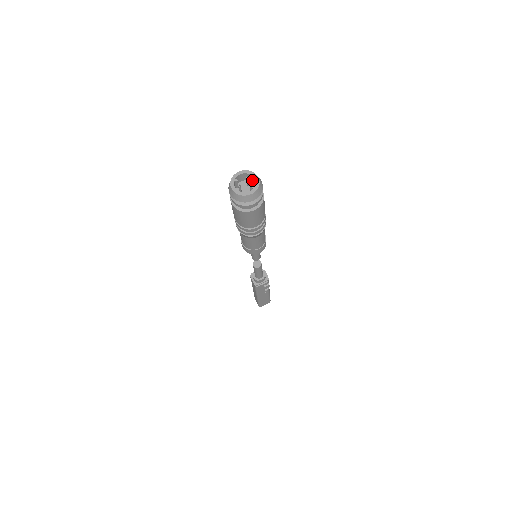
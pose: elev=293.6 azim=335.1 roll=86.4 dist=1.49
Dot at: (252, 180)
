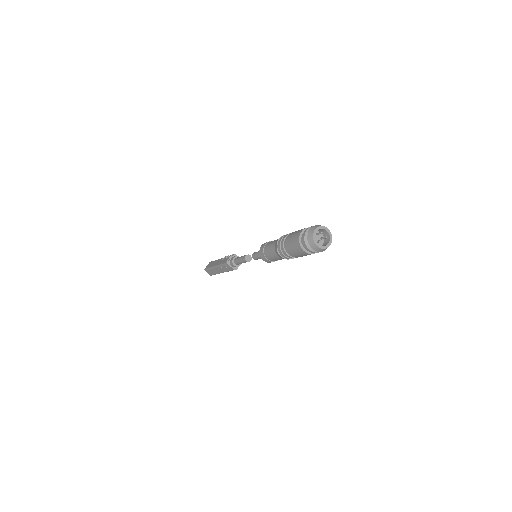
Dot at: (319, 230)
